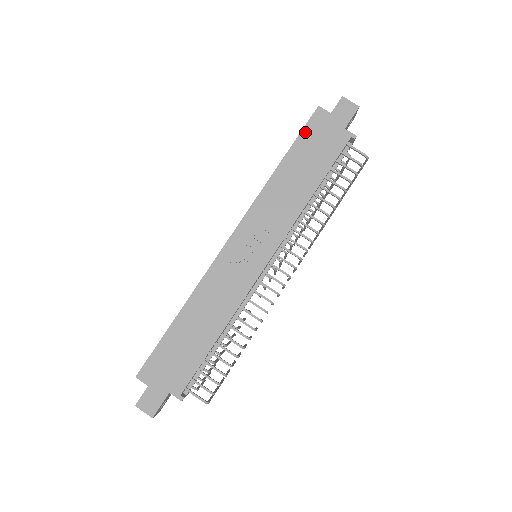
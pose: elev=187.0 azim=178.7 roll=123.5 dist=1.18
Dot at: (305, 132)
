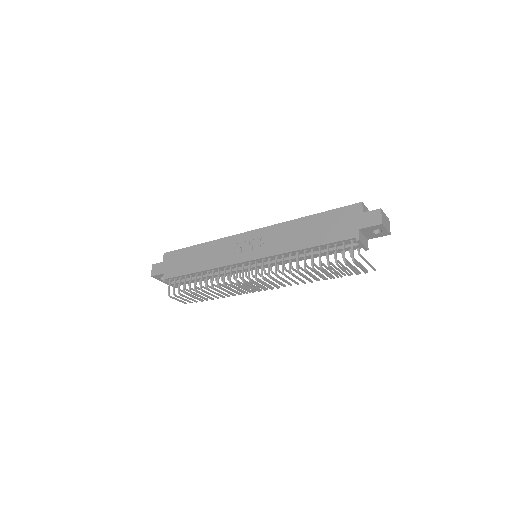
Dot at: (338, 211)
